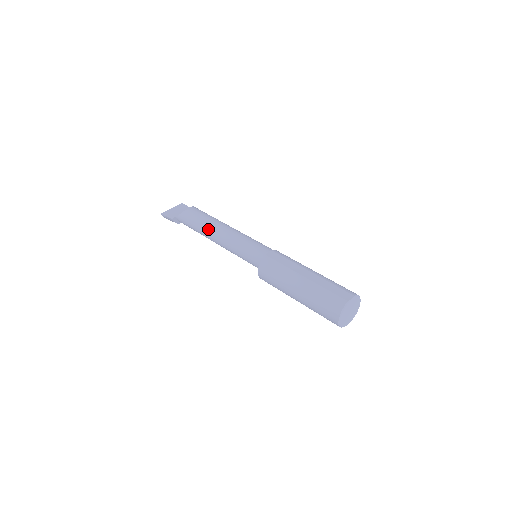
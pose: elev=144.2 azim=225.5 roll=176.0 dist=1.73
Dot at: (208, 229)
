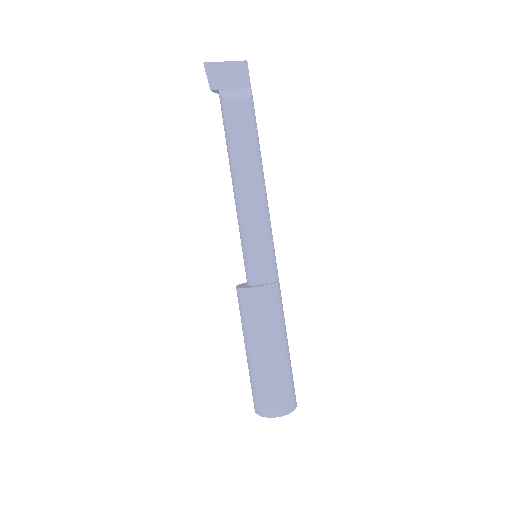
Dot at: (234, 167)
